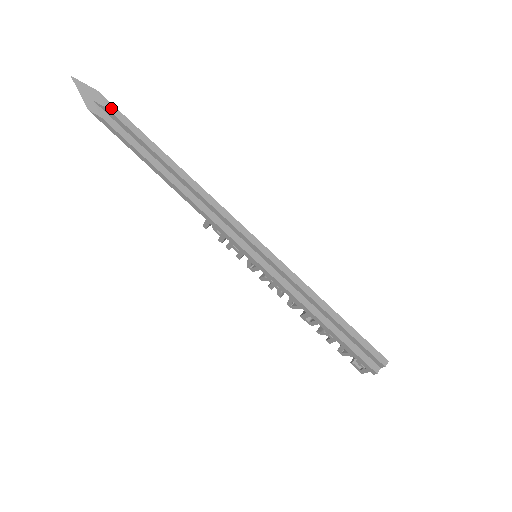
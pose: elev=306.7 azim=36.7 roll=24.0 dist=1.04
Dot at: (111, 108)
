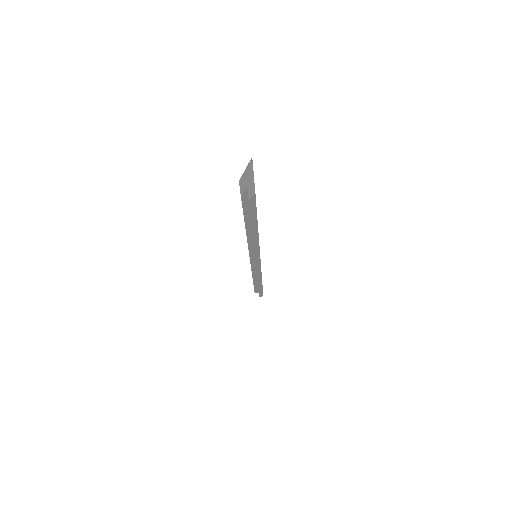
Dot at: (252, 202)
